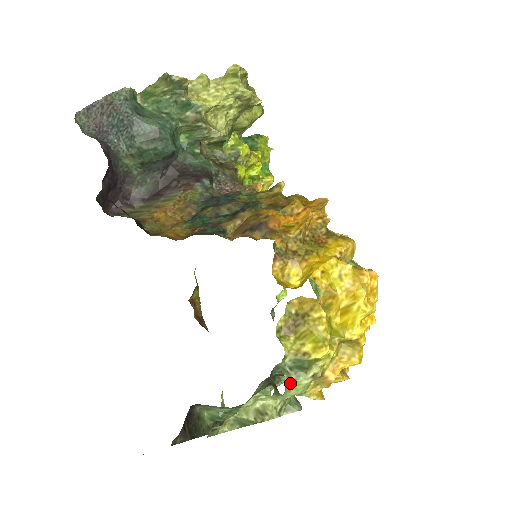
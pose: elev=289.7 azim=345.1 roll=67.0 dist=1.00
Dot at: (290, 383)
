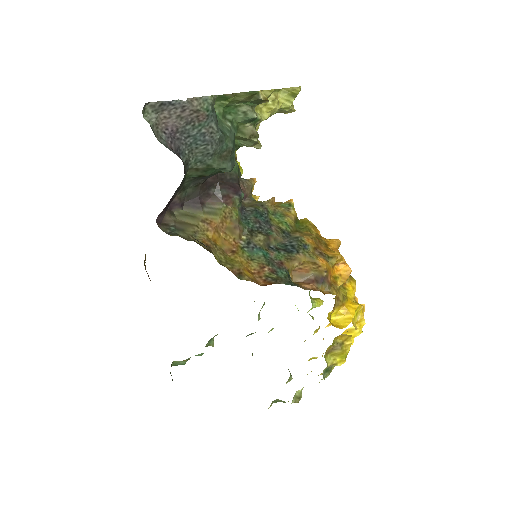
Dot at: occluded
